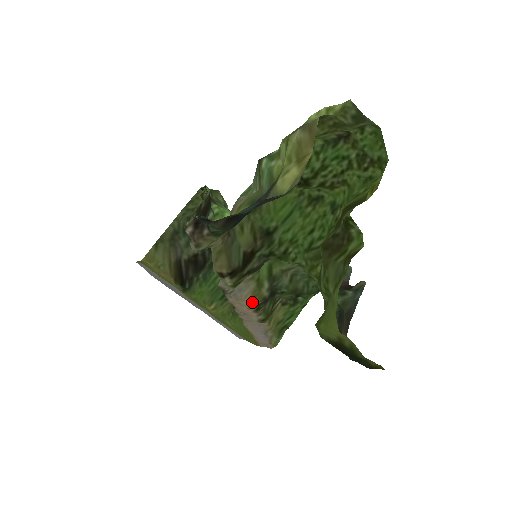
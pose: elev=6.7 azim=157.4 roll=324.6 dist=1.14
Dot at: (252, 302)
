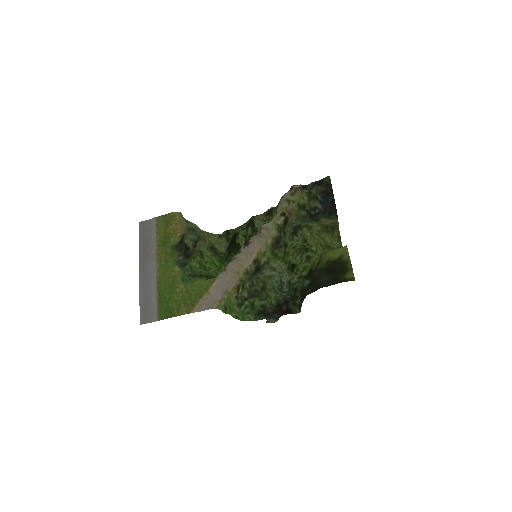
Dot at: (260, 253)
